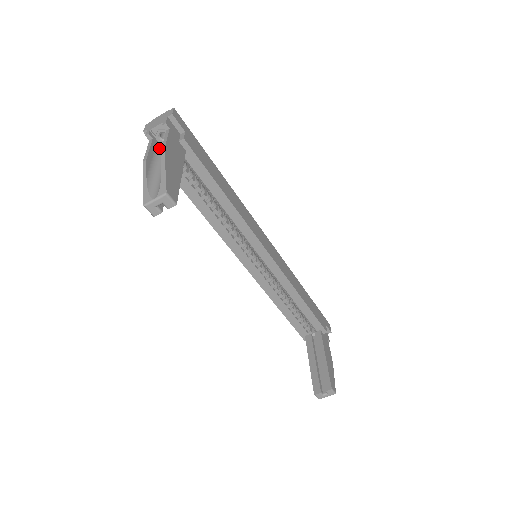
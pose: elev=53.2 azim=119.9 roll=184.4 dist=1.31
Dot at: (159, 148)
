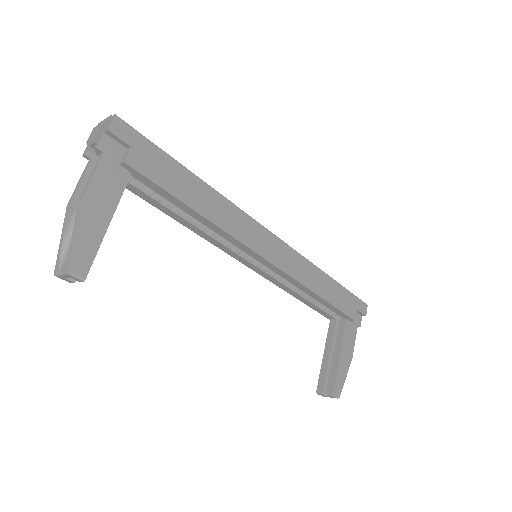
Dot at: occluded
